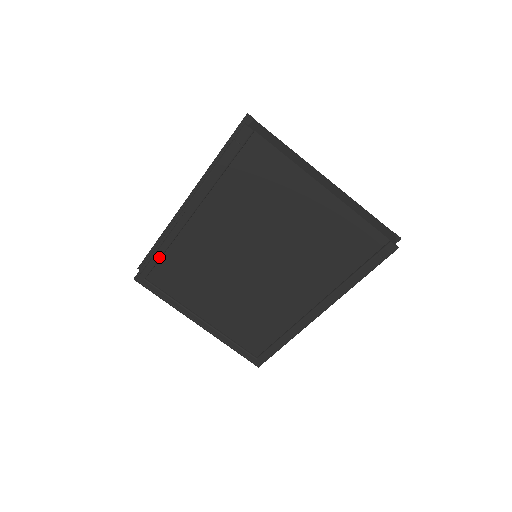
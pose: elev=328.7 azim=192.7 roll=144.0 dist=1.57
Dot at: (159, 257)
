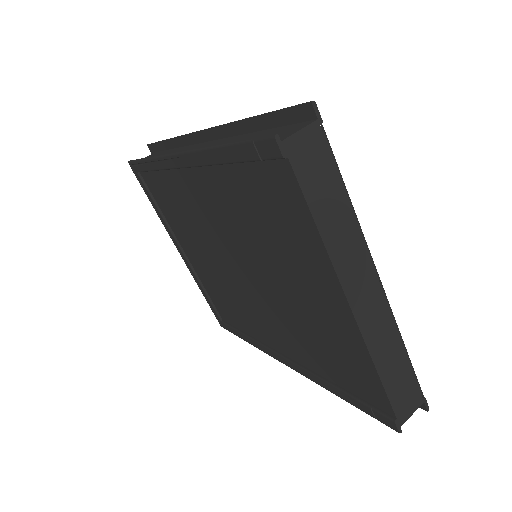
Dot at: (150, 169)
